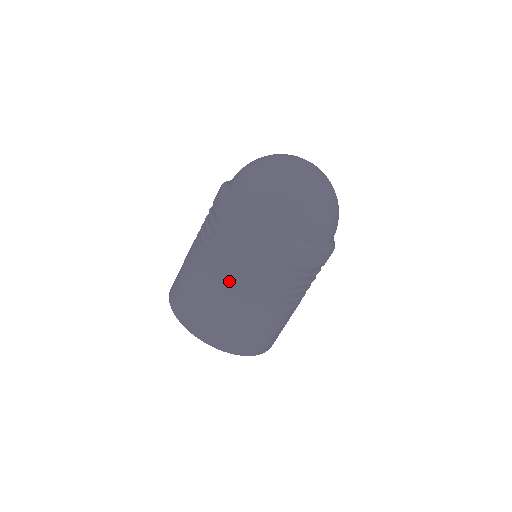
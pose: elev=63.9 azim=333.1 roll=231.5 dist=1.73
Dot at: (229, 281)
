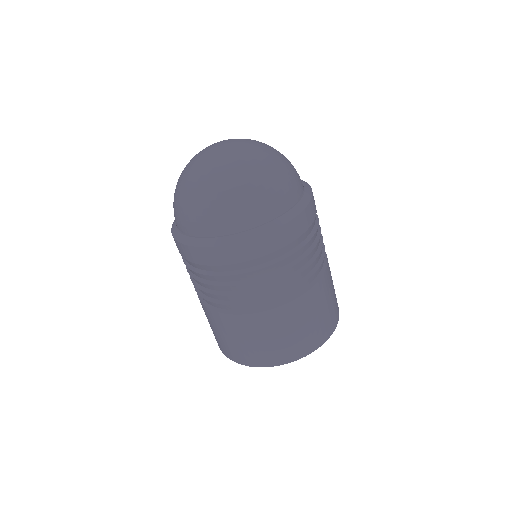
Dot at: occluded
